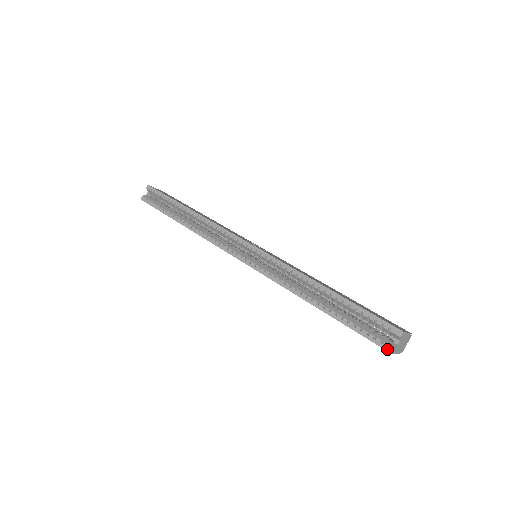
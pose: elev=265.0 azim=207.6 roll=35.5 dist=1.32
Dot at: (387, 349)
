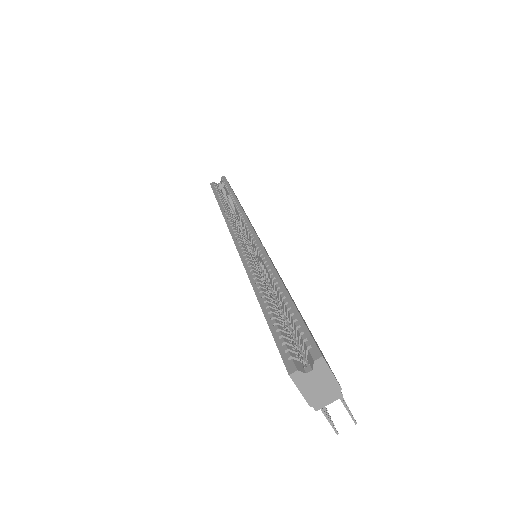
Dot at: (289, 368)
